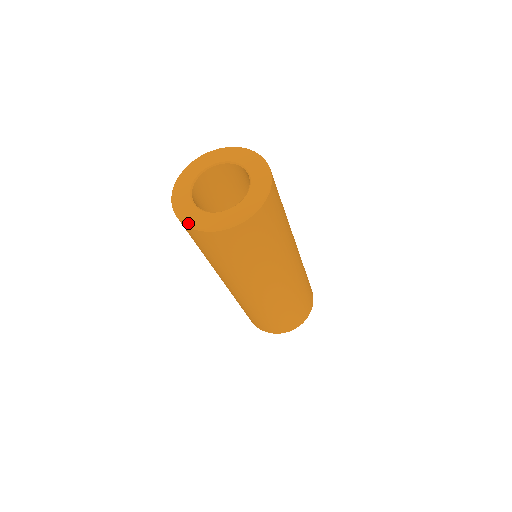
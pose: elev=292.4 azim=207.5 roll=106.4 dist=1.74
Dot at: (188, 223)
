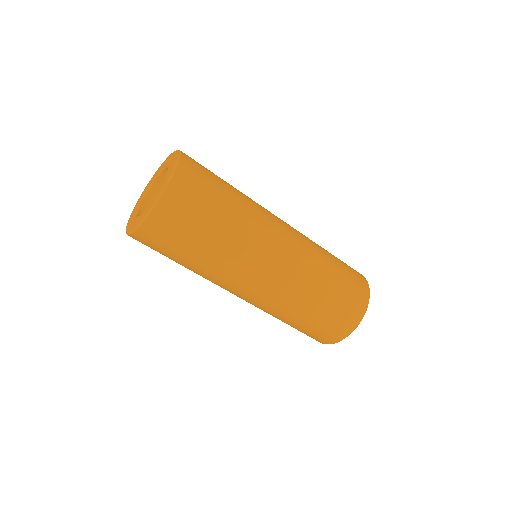
Dot at: (133, 229)
